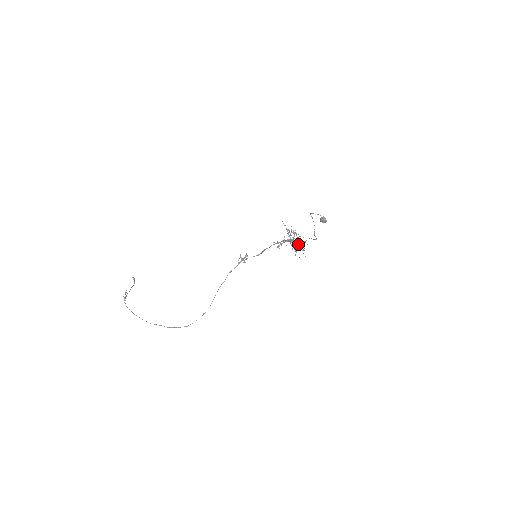
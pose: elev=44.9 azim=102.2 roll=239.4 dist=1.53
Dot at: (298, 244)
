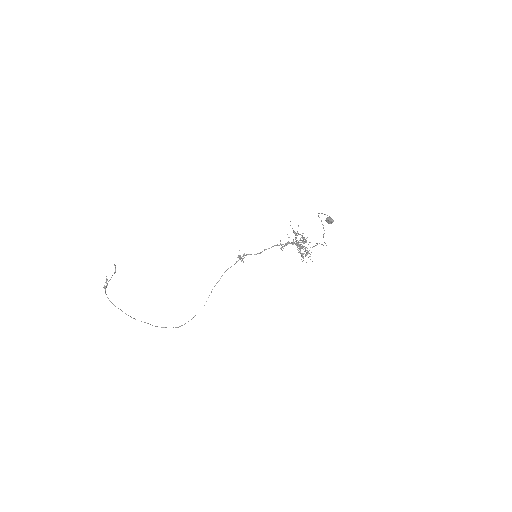
Dot at: occluded
